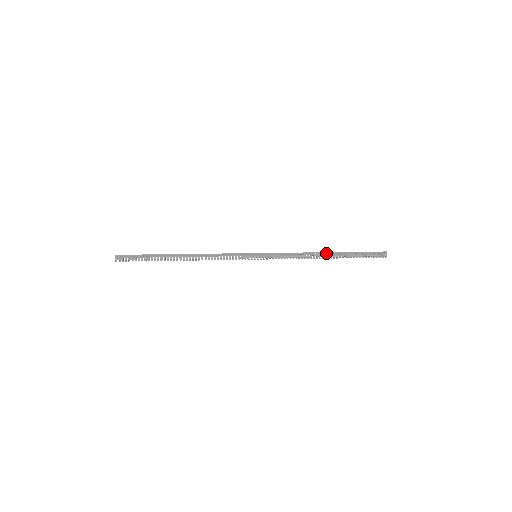
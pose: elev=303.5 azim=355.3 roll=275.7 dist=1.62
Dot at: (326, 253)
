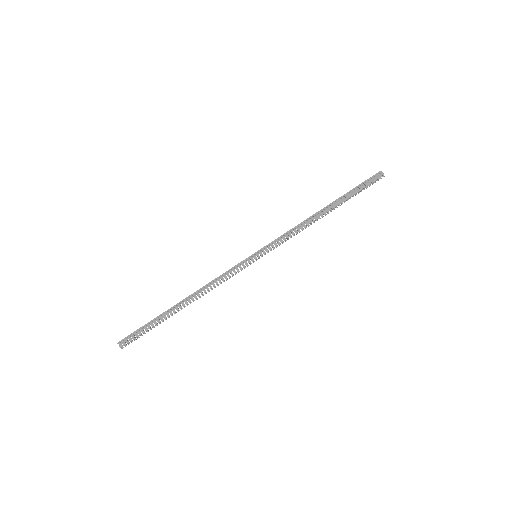
Dot at: (323, 210)
